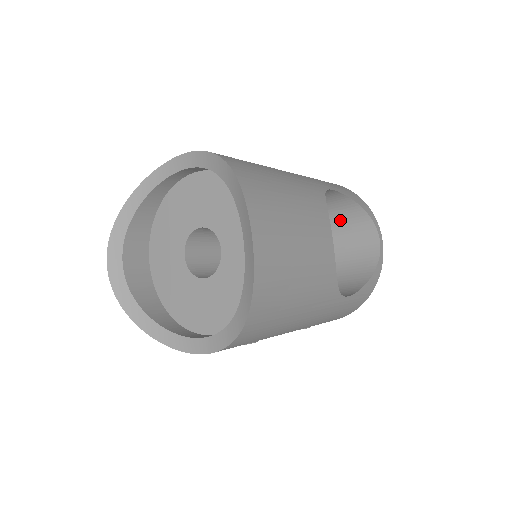
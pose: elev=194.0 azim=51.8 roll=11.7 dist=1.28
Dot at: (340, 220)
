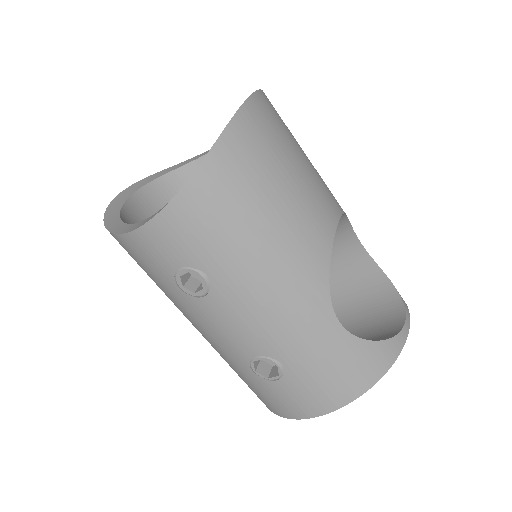
Dot at: (366, 302)
